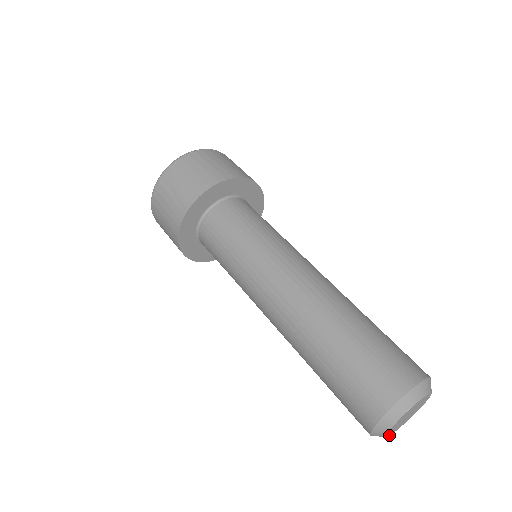
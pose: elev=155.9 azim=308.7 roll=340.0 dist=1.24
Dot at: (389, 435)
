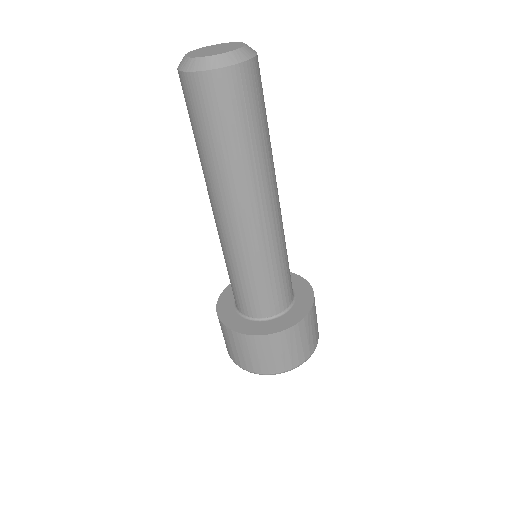
Dot at: (197, 58)
